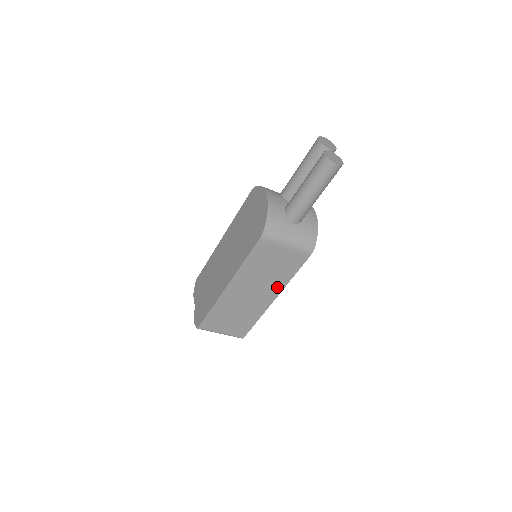
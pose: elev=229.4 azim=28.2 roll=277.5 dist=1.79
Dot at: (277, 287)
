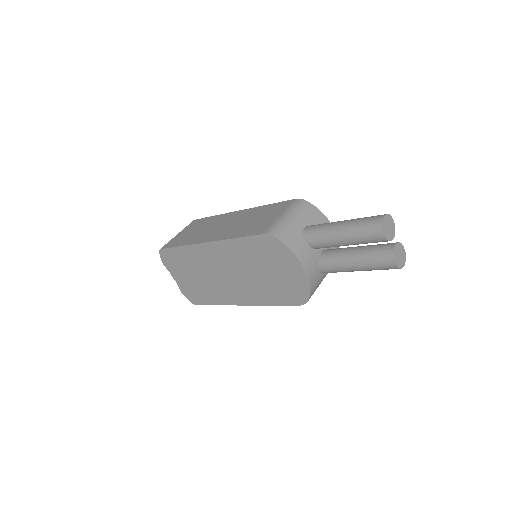
Dot at: occluded
